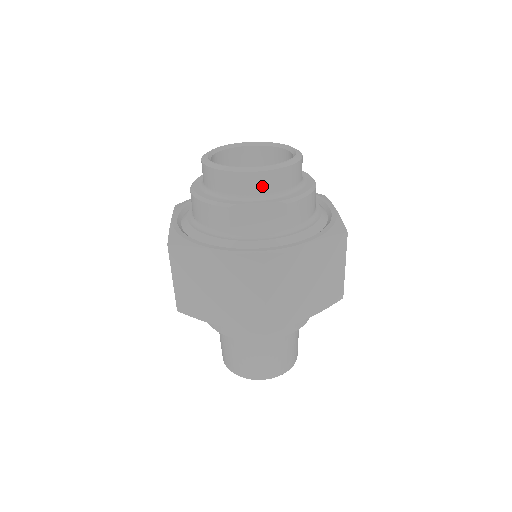
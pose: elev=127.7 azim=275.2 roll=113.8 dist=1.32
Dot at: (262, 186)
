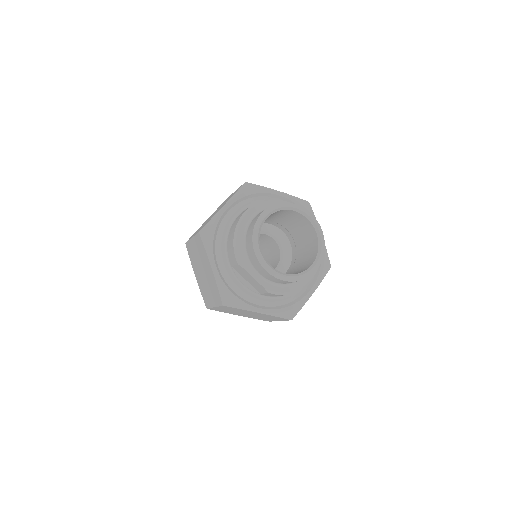
Dot at: (265, 275)
